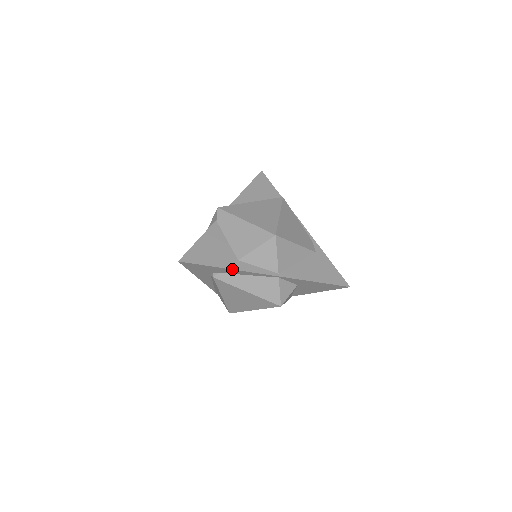
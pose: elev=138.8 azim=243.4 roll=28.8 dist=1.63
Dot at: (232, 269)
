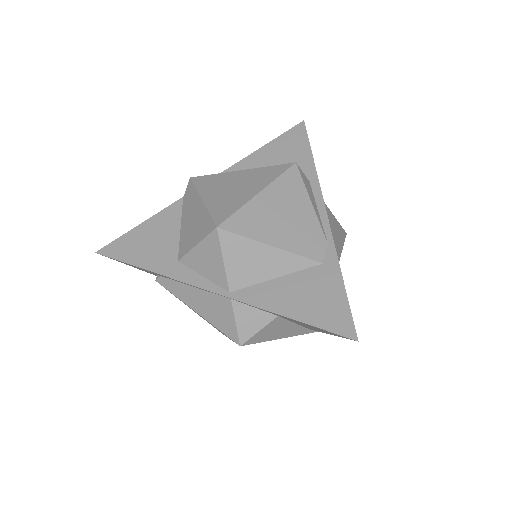
Dot at: (160, 274)
